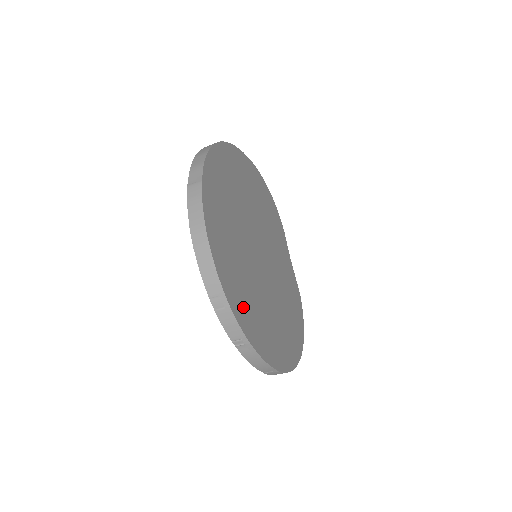
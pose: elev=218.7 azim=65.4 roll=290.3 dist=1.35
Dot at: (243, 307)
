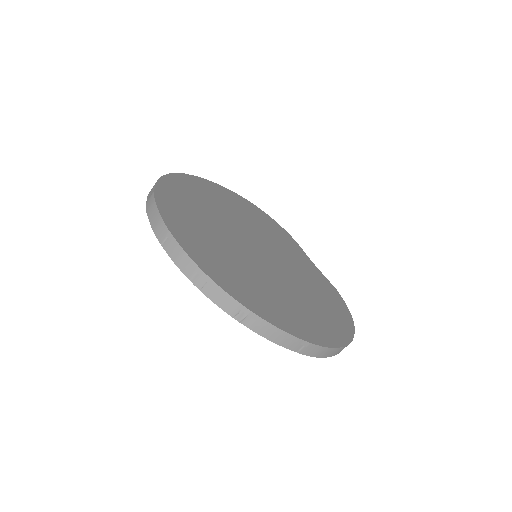
Dot at: (233, 282)
